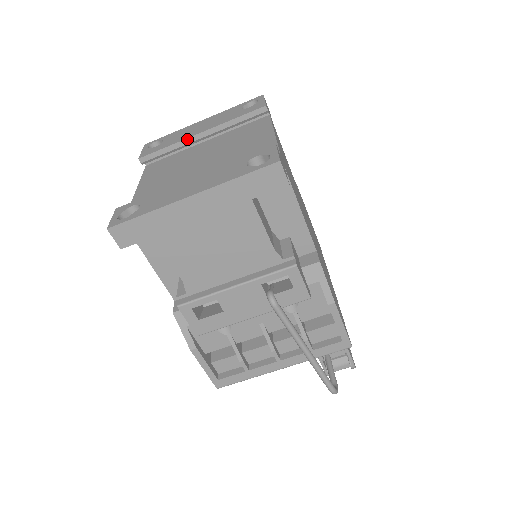
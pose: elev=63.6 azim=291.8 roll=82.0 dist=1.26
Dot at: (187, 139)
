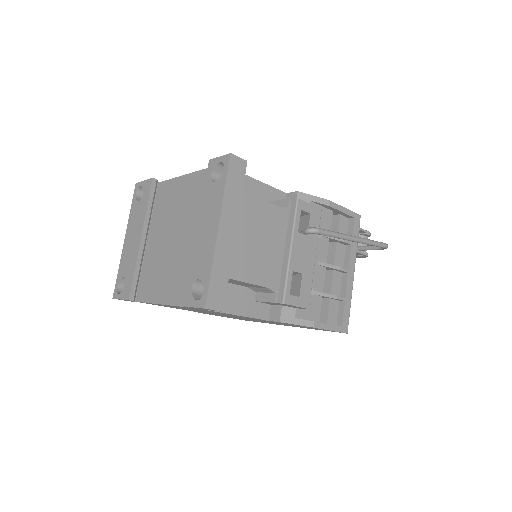
Dot at: (139, 251)
